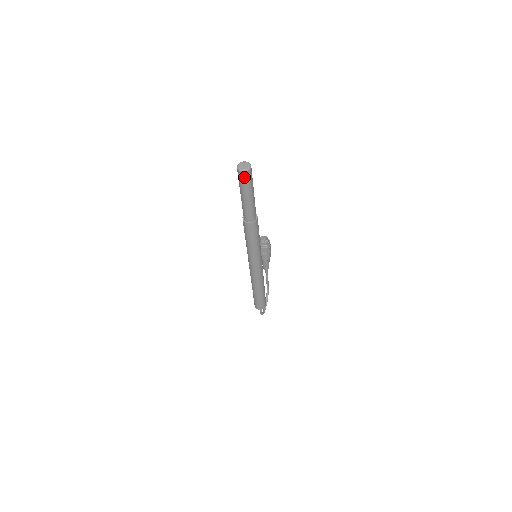
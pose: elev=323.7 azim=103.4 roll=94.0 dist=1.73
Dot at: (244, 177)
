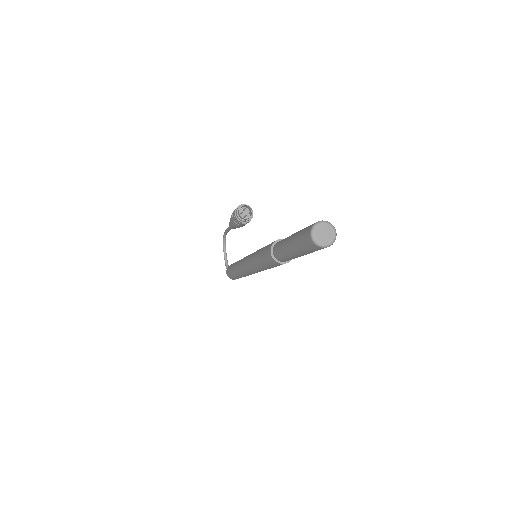
Dot at: occluded
